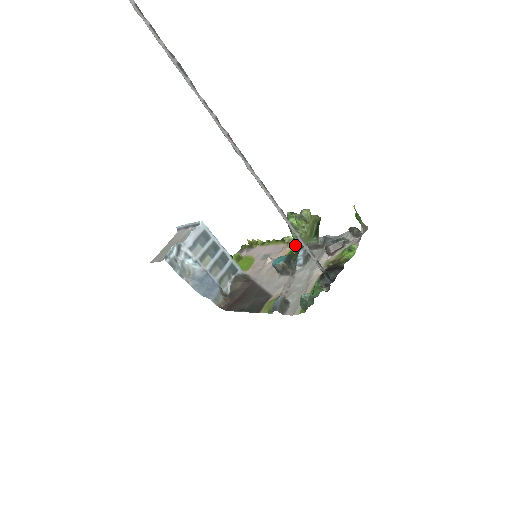
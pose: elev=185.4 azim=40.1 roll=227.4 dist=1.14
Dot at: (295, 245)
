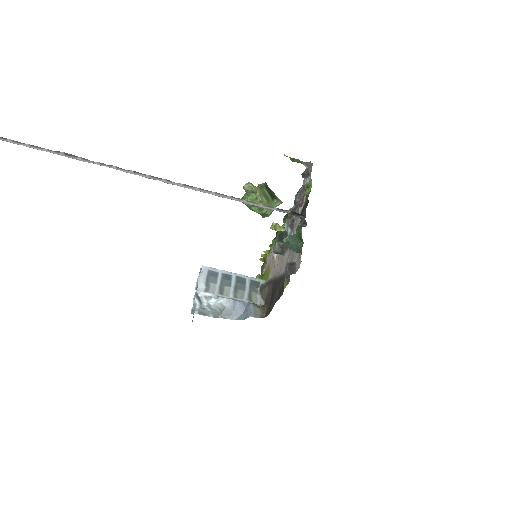
Dot at: (283, 227)
